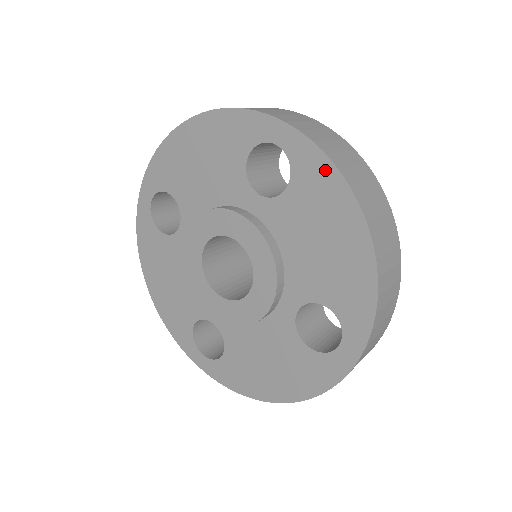
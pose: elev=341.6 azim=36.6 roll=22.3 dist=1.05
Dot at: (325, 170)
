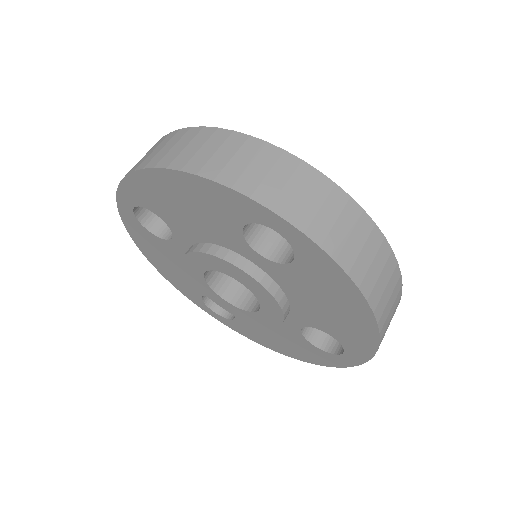
Dot at: (333, 270)
